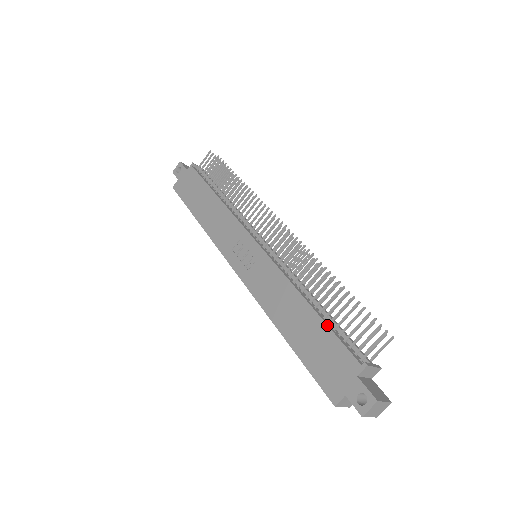
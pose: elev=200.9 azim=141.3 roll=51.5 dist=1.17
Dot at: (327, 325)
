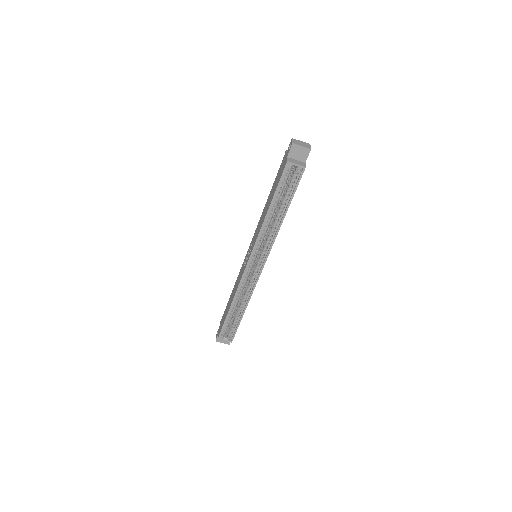
Dot at: (274, 182)
